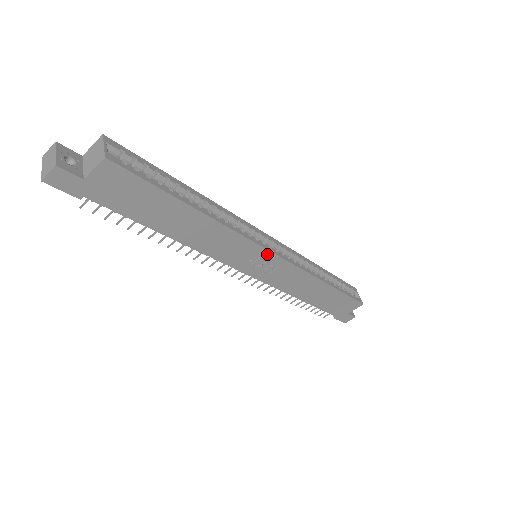
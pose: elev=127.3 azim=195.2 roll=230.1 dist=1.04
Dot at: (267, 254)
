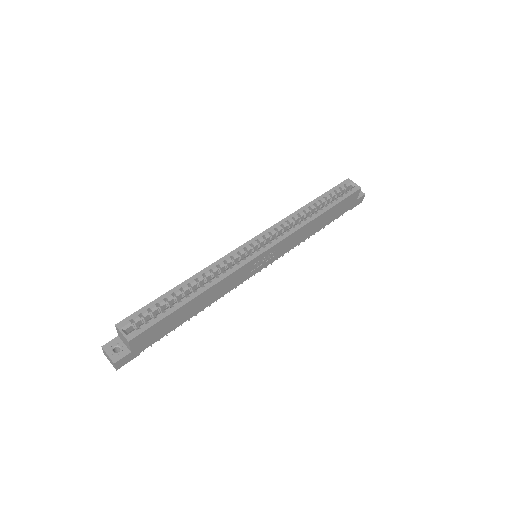
Dot at: (260, 257)
